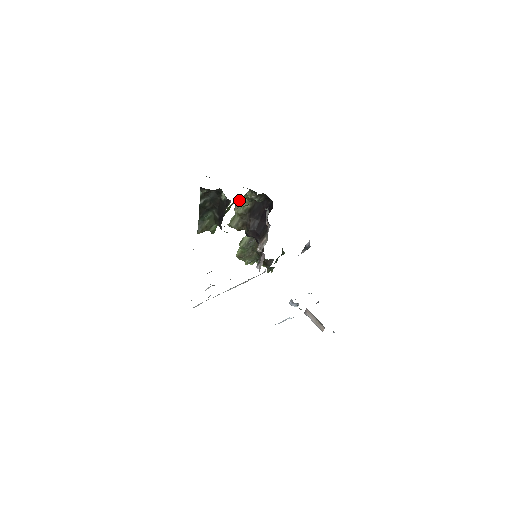
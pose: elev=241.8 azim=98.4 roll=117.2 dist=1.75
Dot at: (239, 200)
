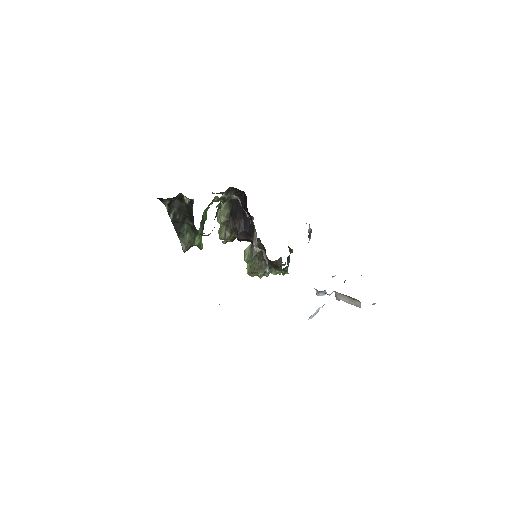
Dot at: (218, 210)
